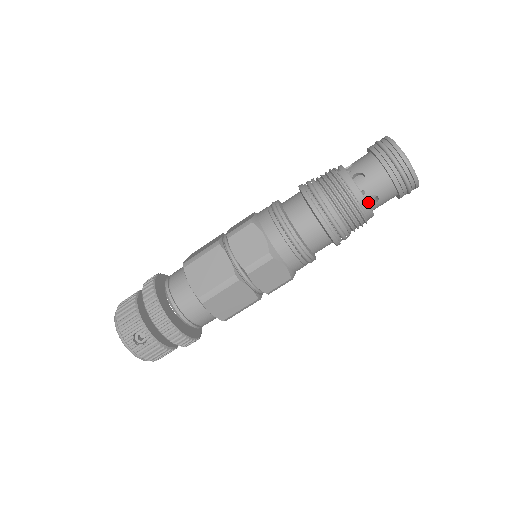
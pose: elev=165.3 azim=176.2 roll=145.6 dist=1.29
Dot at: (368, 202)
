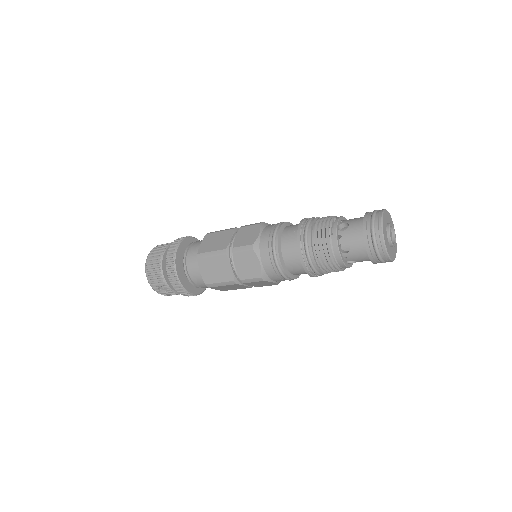
Dot at: occluded
